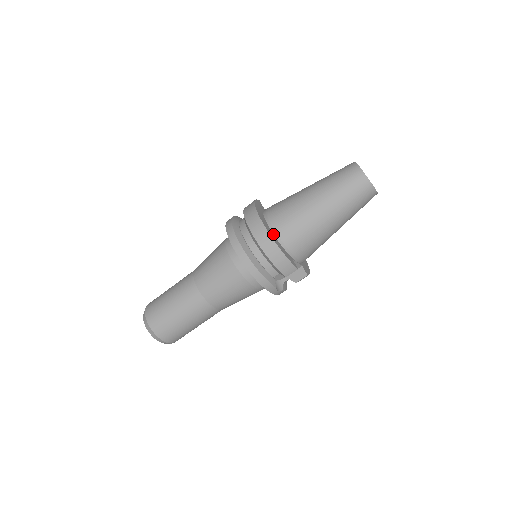
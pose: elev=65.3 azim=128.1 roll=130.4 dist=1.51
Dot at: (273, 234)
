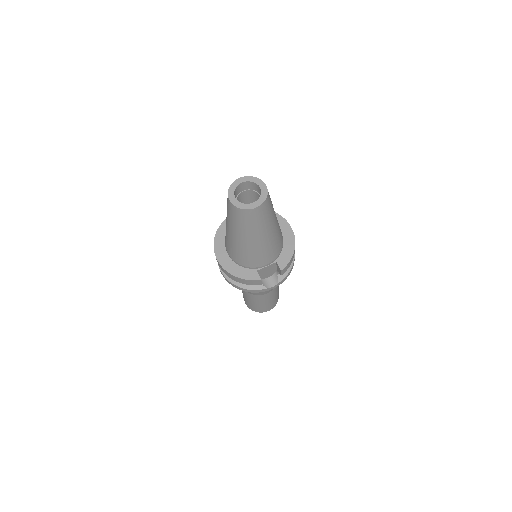
Dot at: (232, 260)
